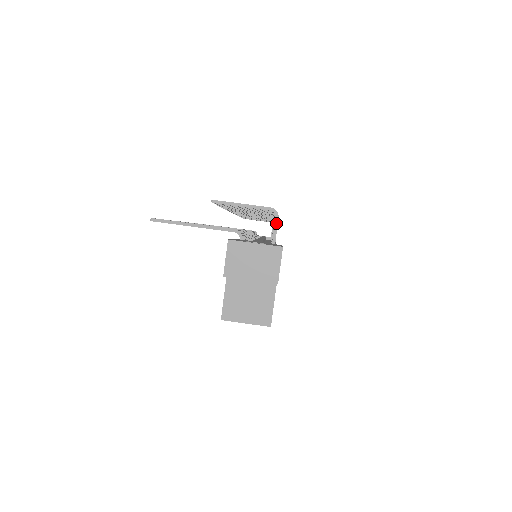
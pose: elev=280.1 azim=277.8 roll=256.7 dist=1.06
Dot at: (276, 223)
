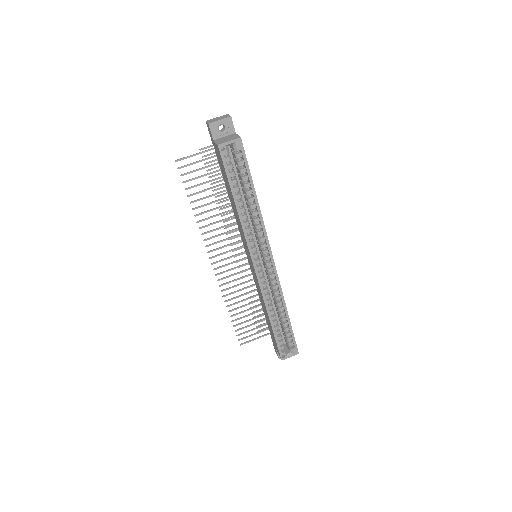
Dot at: occluded
